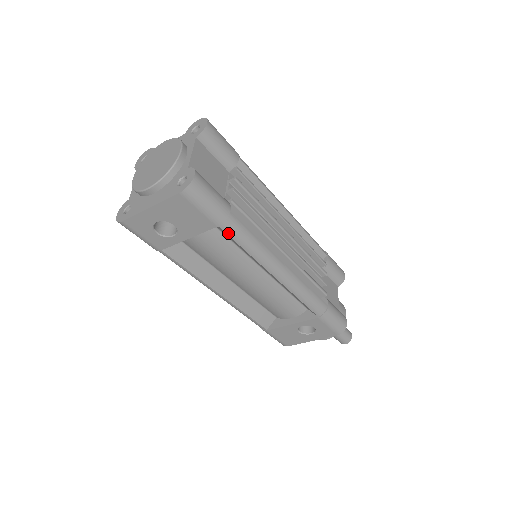
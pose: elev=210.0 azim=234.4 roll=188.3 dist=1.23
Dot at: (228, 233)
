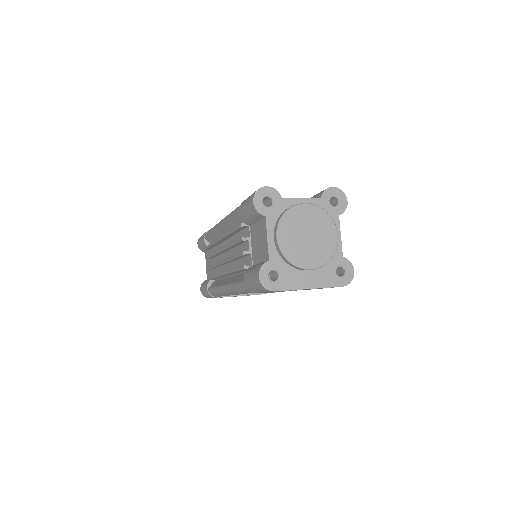
Dot at: occluded
